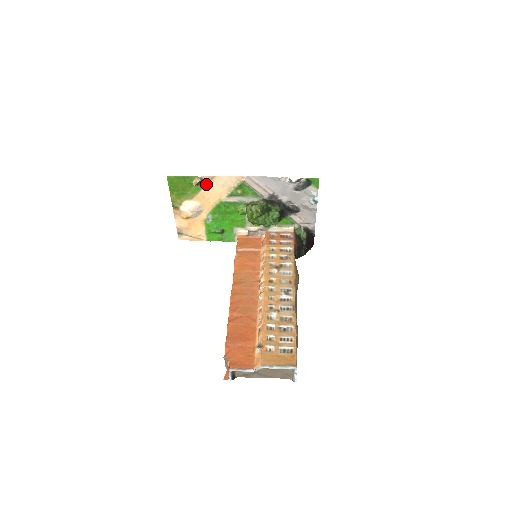
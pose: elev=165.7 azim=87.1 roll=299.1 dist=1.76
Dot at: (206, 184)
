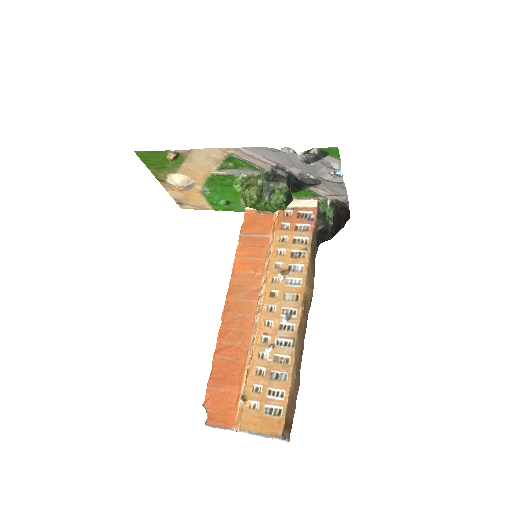
Dot at: (185, 157)
